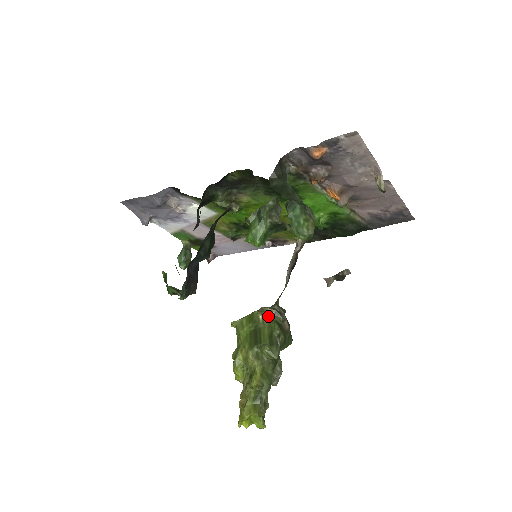
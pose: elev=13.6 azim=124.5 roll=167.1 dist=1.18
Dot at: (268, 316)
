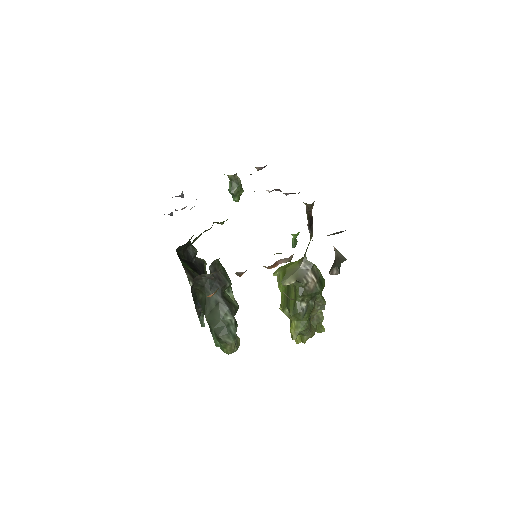
Dot at: occluded
